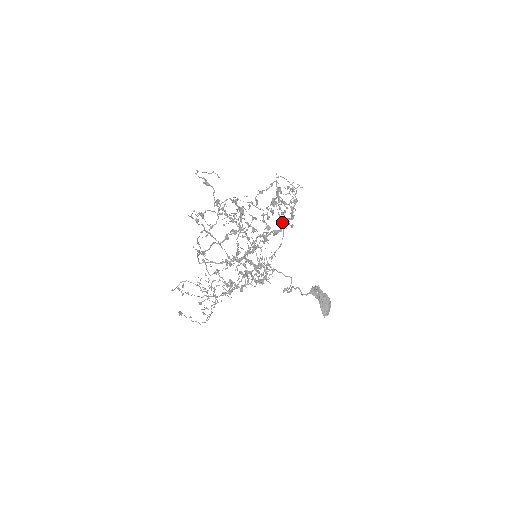
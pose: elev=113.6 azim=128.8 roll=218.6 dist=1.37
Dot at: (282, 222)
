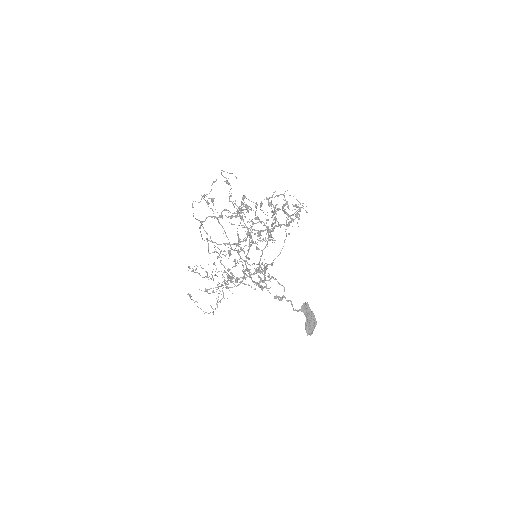
Dot at: occluded
